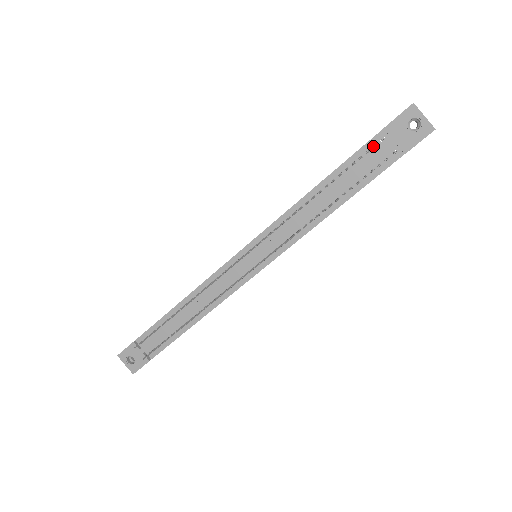
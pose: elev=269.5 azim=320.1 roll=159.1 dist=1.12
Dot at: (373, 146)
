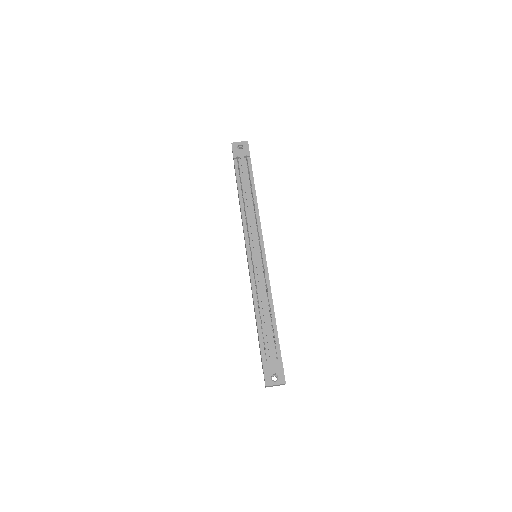
Dot at: (238, 168)
